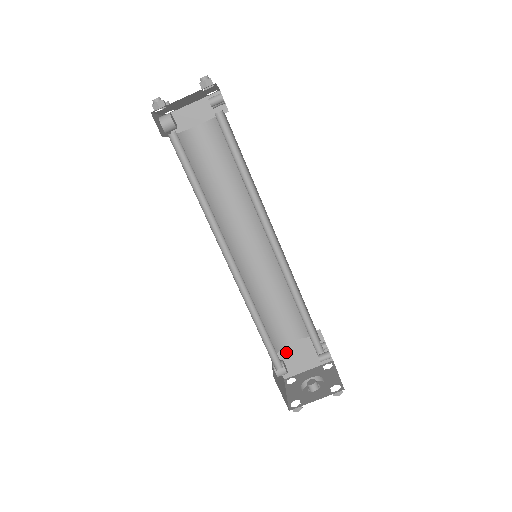
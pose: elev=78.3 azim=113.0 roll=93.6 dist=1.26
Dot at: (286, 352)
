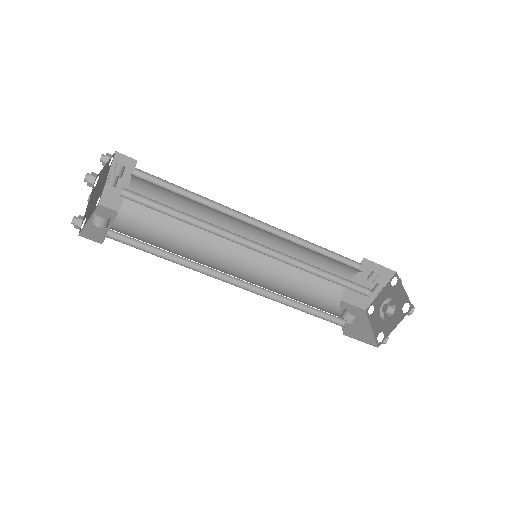
Dot at: (350, 292)
